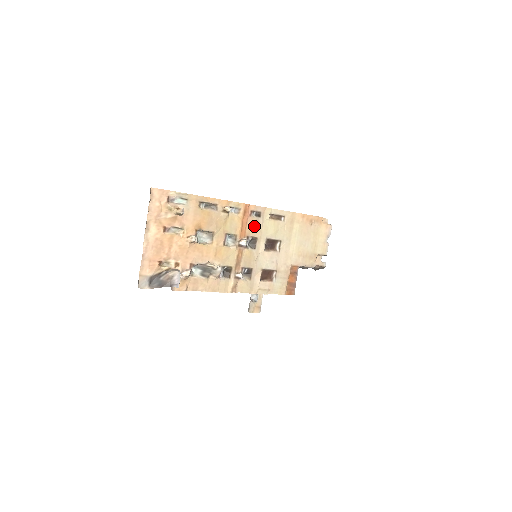
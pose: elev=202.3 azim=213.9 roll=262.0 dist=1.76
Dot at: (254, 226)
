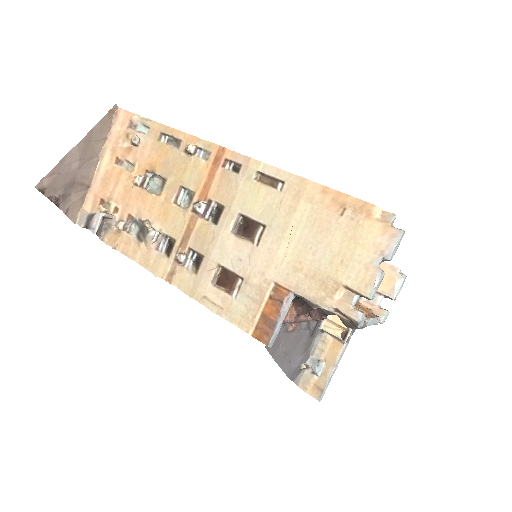
Dot at: (225, 186)
